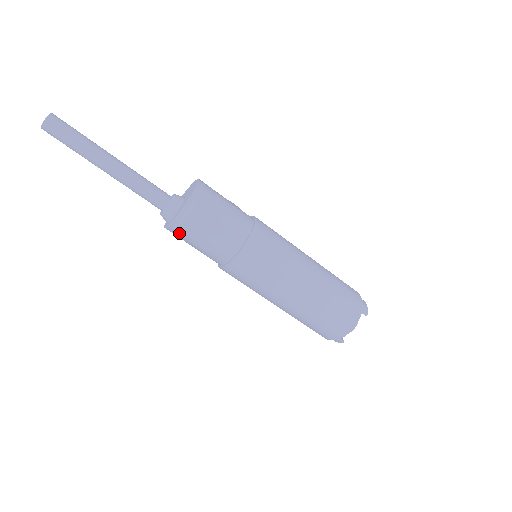
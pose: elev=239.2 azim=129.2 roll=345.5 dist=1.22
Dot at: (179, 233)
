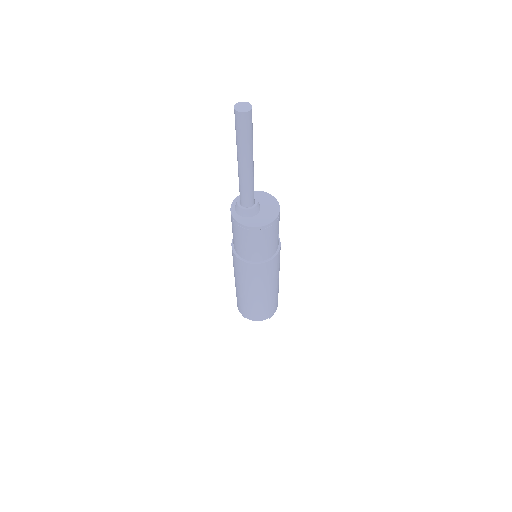
Dot at: (236, 227)
